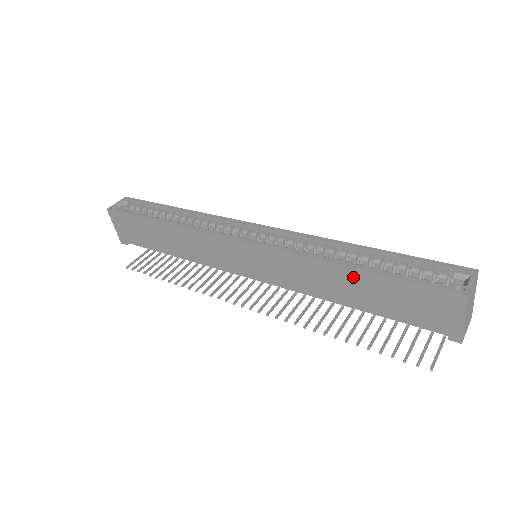
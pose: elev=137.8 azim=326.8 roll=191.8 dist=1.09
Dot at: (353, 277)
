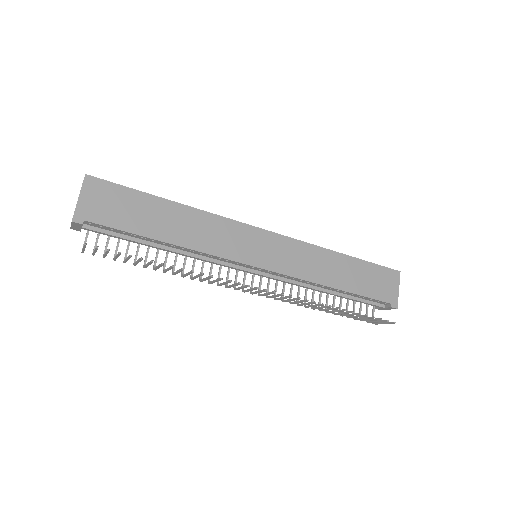
Dot at: (345, 262)
